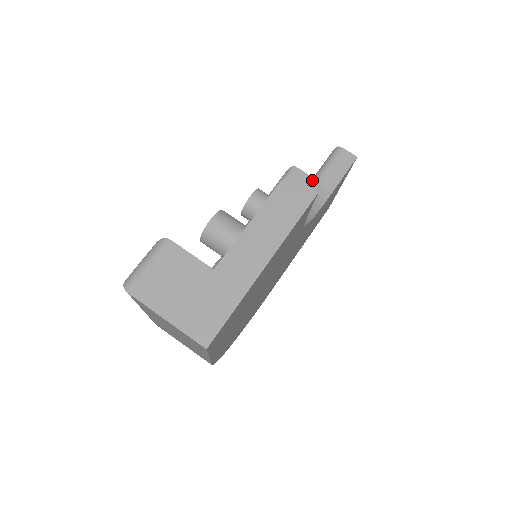
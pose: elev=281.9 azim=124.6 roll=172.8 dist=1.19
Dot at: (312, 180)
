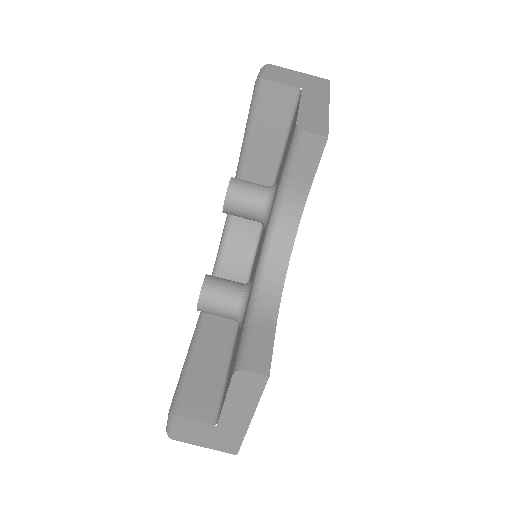
Dot at: (281, 182)
